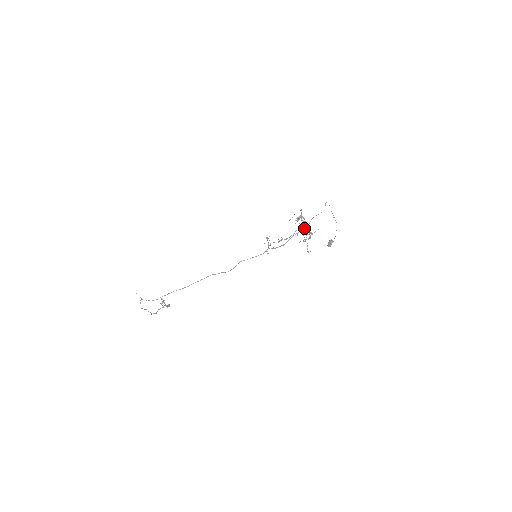
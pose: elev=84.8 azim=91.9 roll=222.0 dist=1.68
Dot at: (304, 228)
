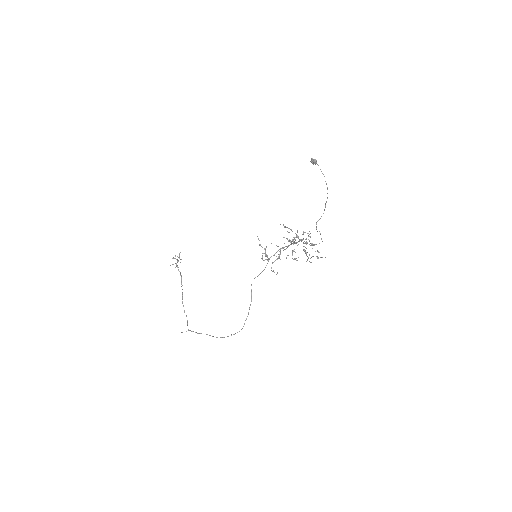
Dot at: occluded
